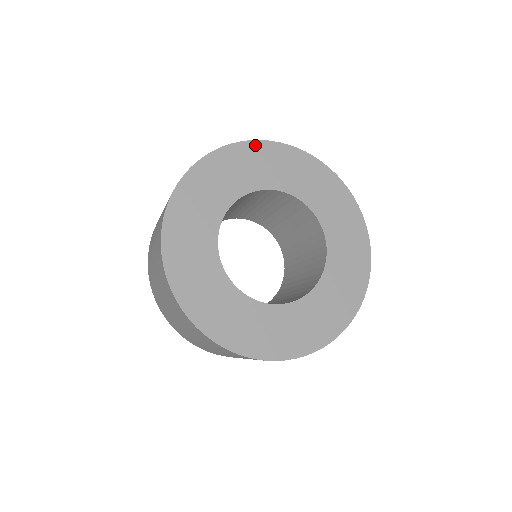
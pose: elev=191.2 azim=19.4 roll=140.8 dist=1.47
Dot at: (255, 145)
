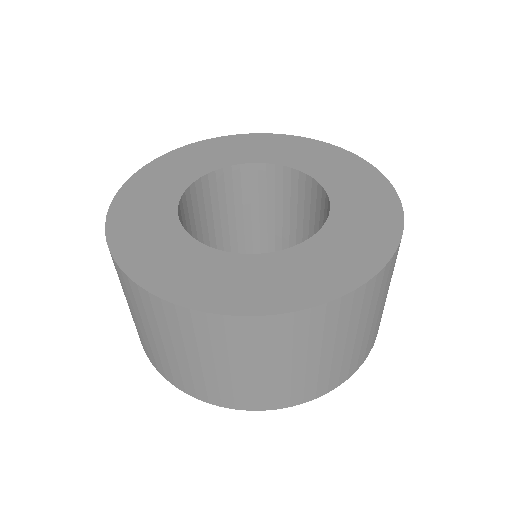
Dot at: (249, 136)
